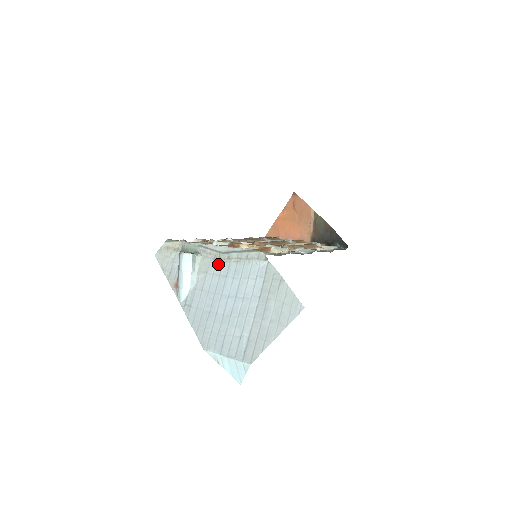
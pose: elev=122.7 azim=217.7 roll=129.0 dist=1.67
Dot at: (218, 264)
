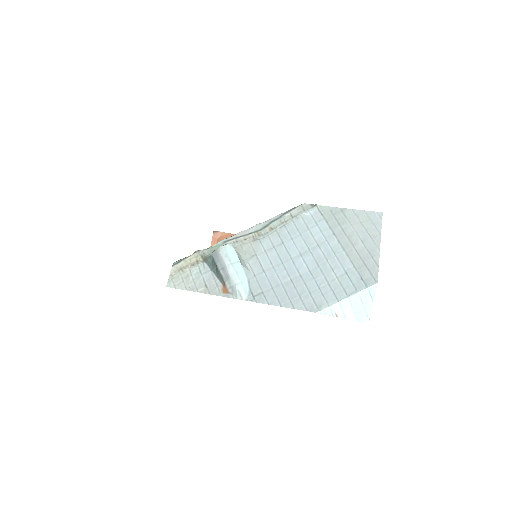
Dot at: (263, 240)
